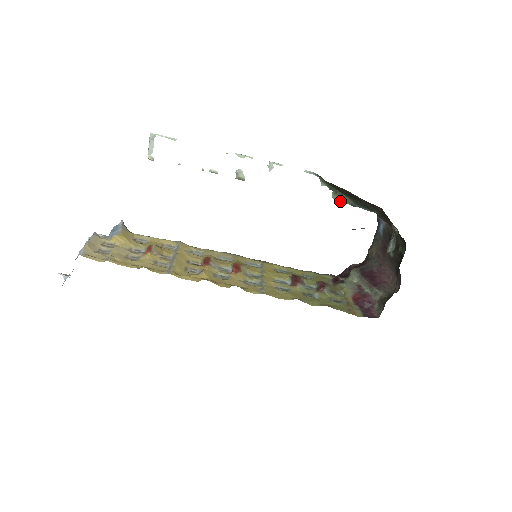
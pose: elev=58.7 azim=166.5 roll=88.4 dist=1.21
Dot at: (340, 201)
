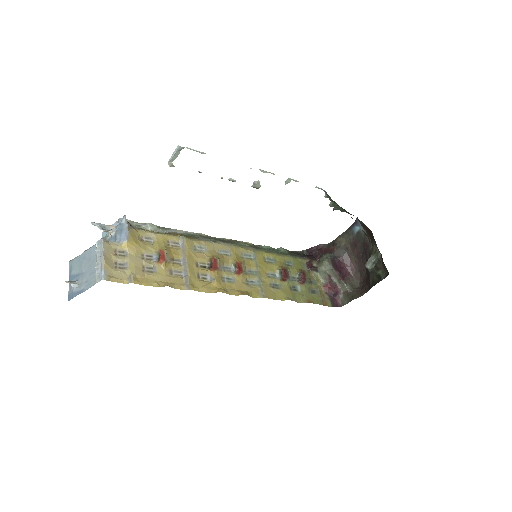
Dot at: (333, 208)
